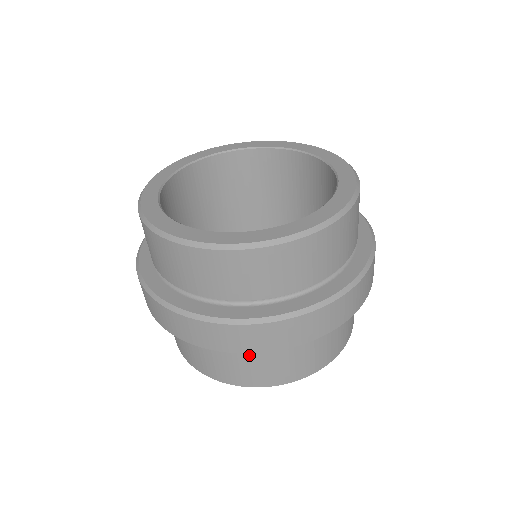
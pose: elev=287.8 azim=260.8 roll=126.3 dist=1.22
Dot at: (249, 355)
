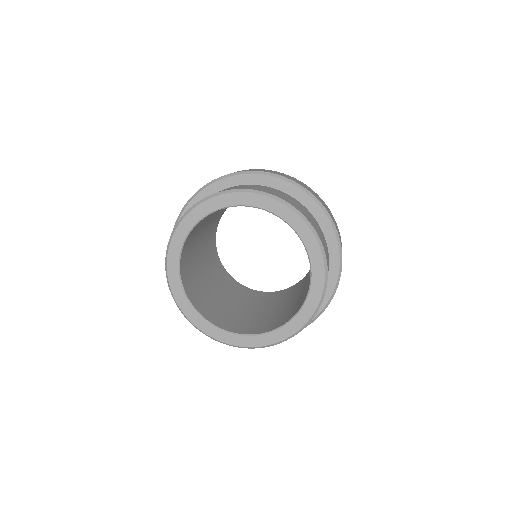
Dot at: occluded
